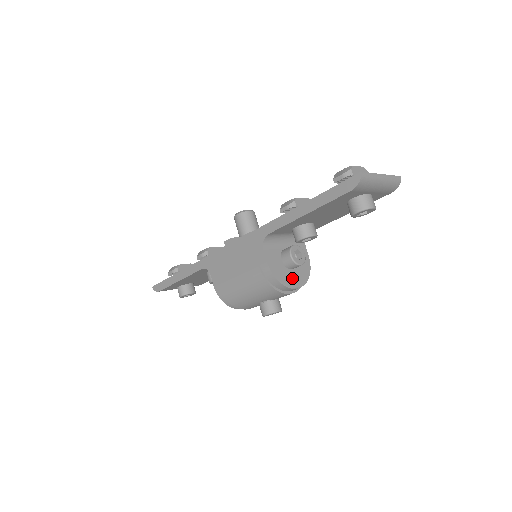
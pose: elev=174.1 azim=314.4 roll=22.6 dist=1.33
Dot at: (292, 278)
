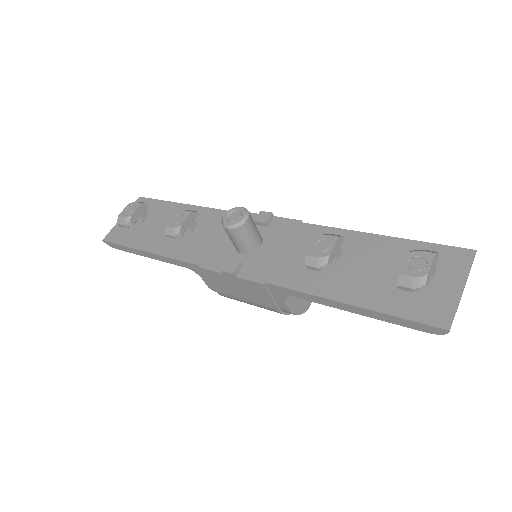
Dot at: occluded
